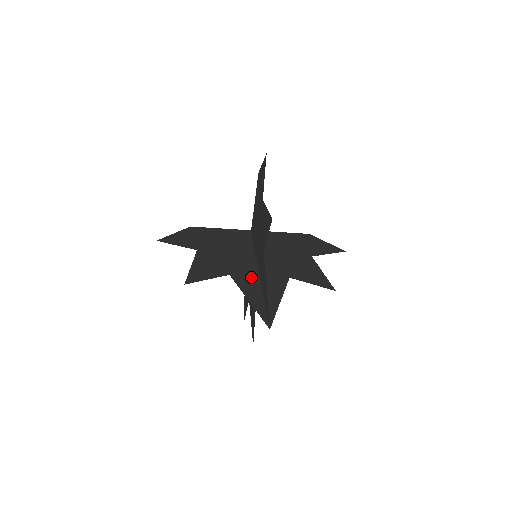
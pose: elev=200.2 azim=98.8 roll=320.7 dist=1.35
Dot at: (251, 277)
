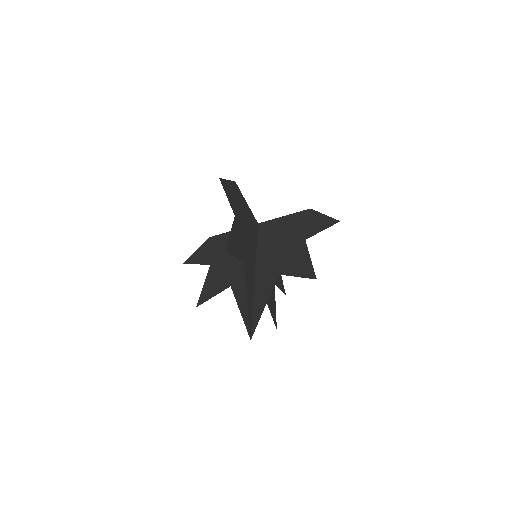
Dot at: (251, 277)
